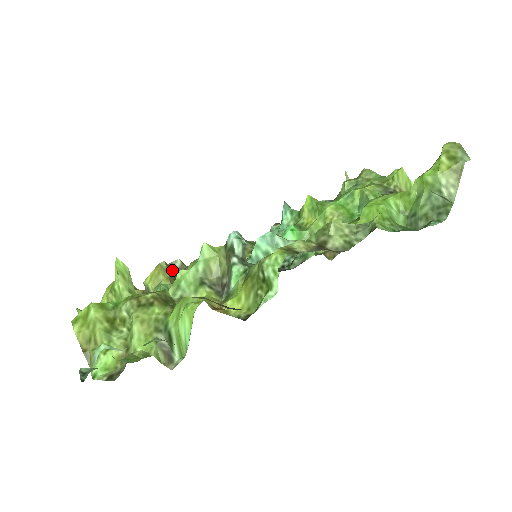
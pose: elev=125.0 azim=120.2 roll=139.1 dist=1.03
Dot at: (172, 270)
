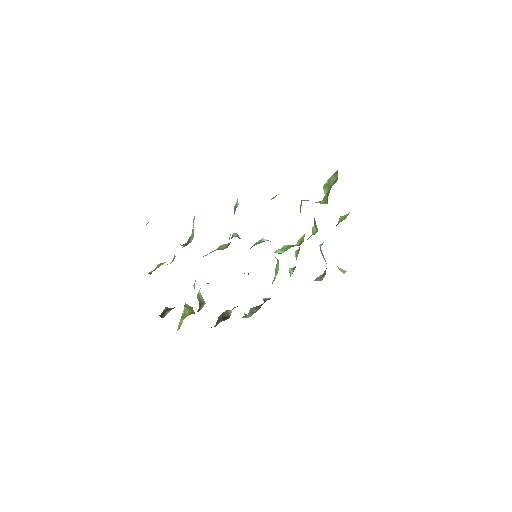
Dot at: occluded
